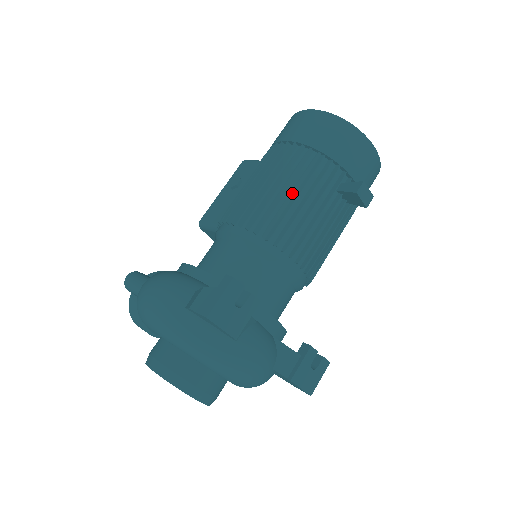
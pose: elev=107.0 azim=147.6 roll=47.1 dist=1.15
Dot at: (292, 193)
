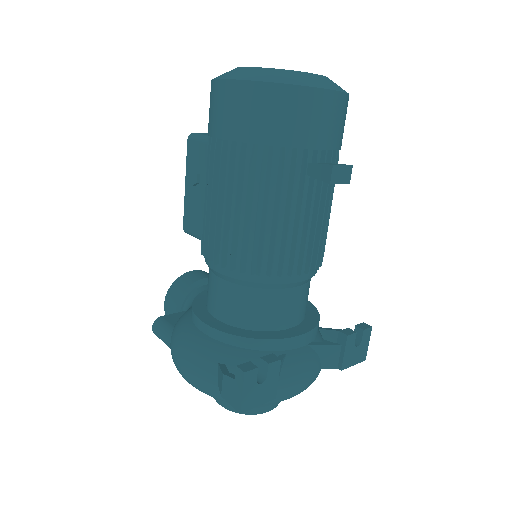
Dot at: (259, 212)
